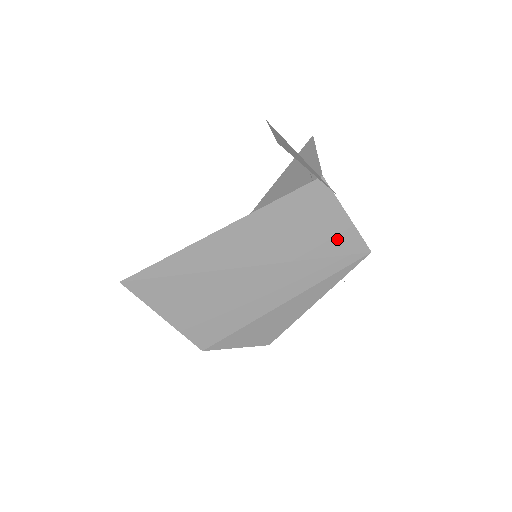
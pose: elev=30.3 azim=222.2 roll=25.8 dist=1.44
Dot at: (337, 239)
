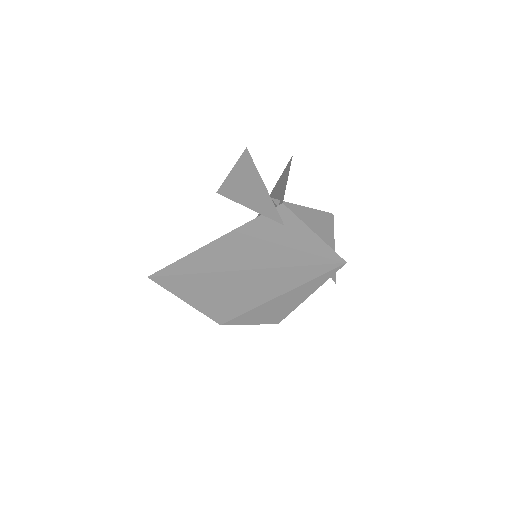
Dot at: (310, 252)
